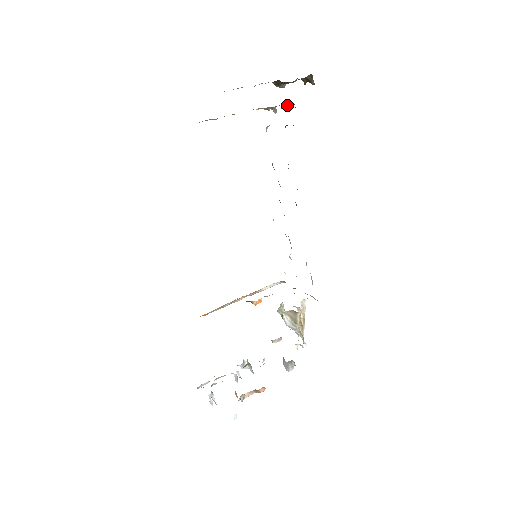
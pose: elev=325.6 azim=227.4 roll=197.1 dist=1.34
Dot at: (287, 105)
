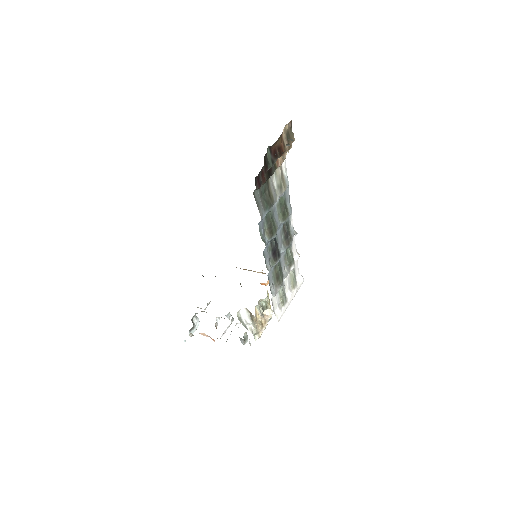
Dot at: occluded
